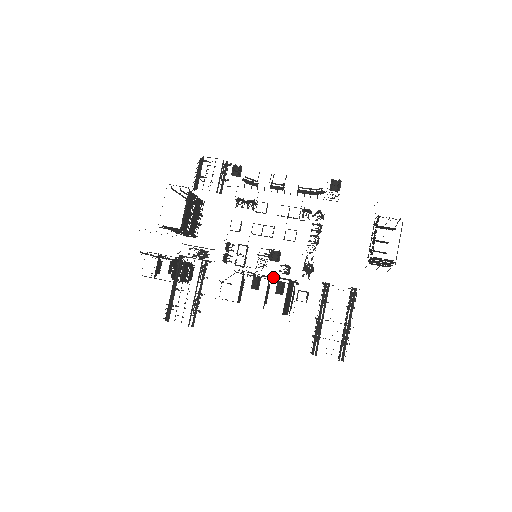
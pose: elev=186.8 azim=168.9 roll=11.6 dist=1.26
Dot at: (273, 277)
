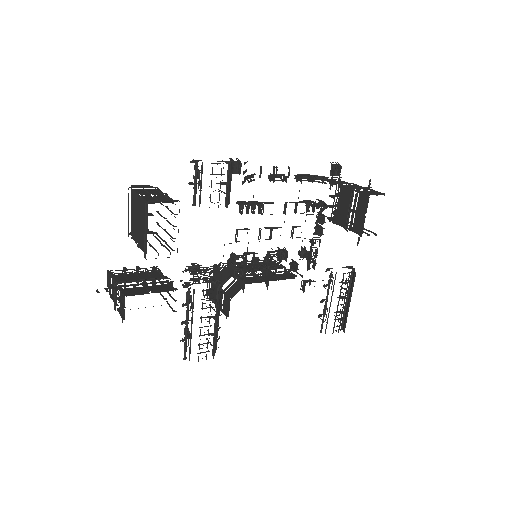
Dot at: occluded
